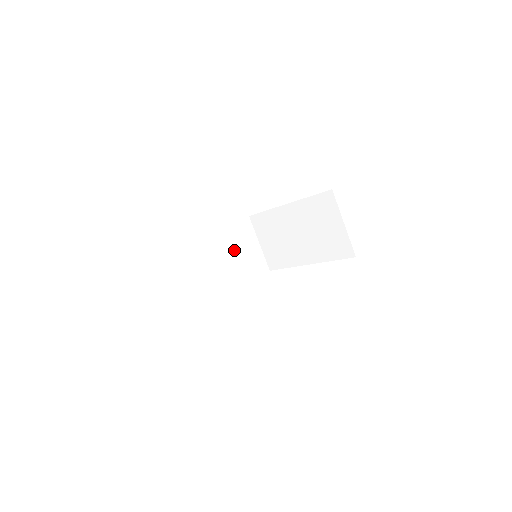
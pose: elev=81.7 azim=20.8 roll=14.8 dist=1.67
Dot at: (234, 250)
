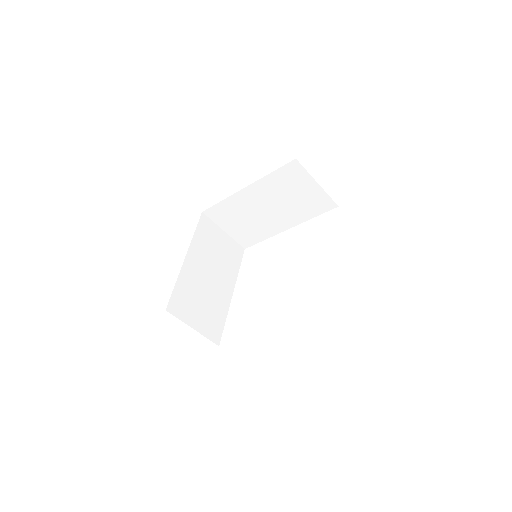
Dot at: (212, 254)
